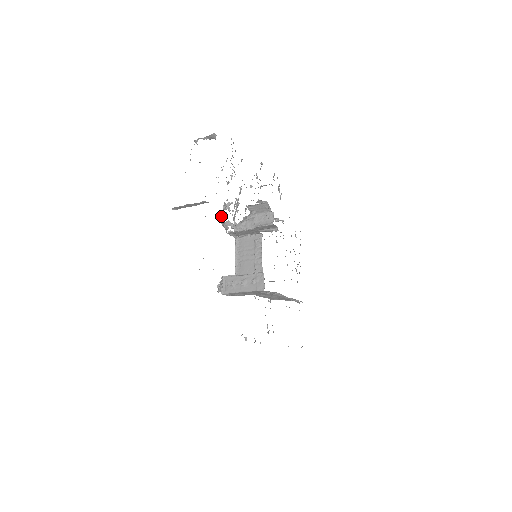
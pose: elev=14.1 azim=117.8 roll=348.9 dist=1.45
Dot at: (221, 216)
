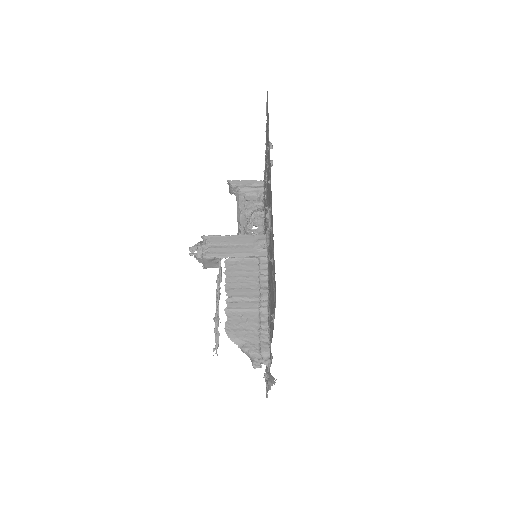
Dot at: occluded
